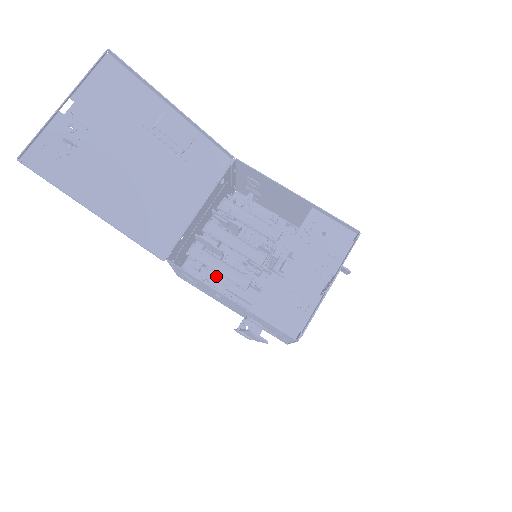
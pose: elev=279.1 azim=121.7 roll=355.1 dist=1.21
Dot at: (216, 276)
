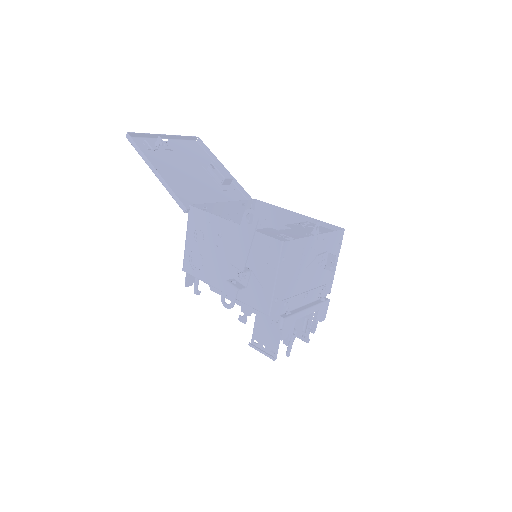
Dot at: occluded
